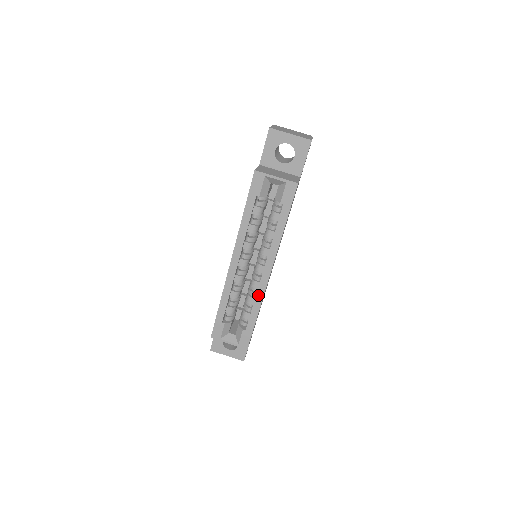
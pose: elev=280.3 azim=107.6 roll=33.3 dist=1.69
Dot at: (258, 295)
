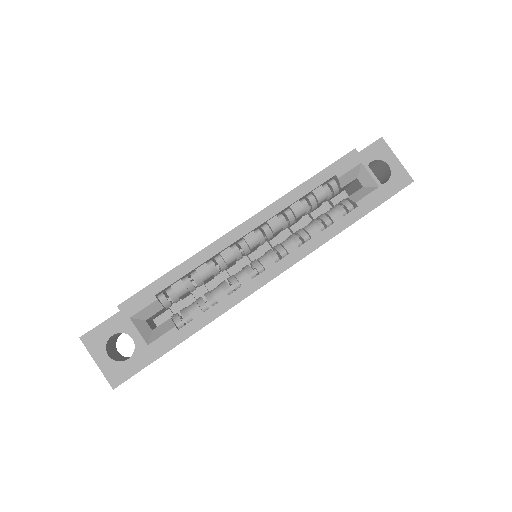
Dot at: (238, 292)
